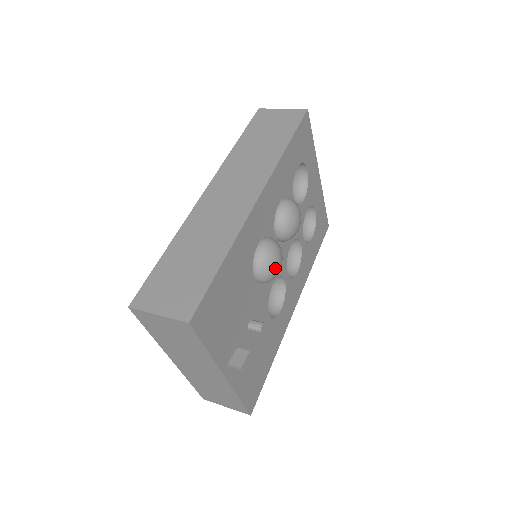
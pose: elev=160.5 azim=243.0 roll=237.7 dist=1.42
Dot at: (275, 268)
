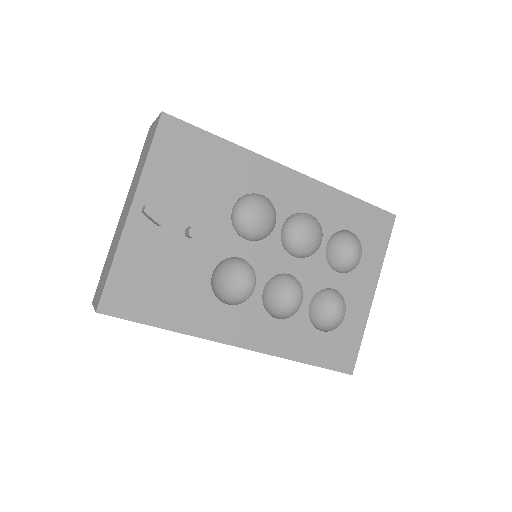
Dot at: (253, 212)
